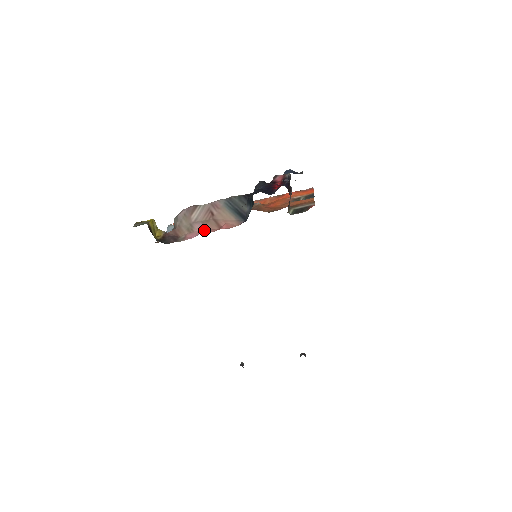
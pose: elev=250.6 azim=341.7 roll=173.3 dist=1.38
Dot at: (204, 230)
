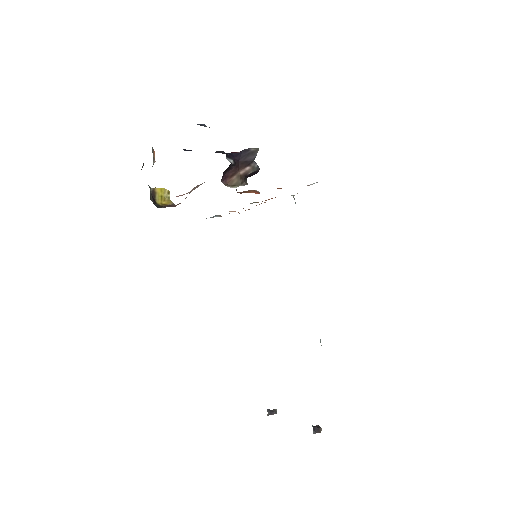
Dot at: occluded
